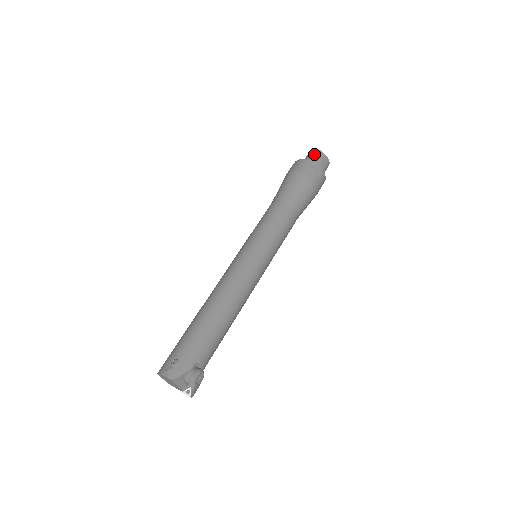
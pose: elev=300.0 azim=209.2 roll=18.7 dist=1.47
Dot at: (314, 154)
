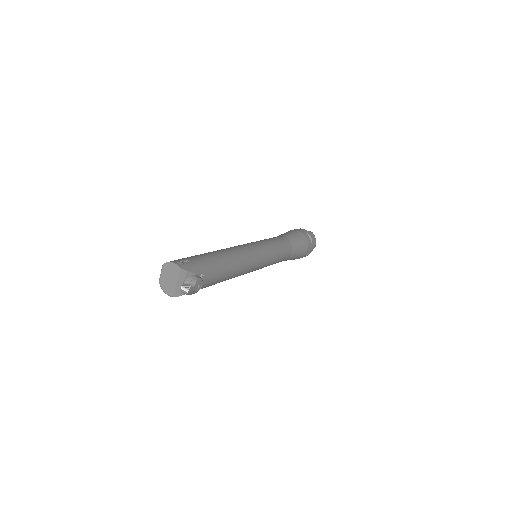
Dot at: (310, 232)
